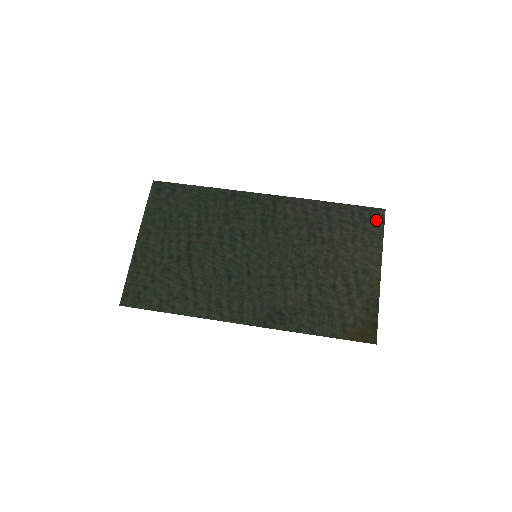
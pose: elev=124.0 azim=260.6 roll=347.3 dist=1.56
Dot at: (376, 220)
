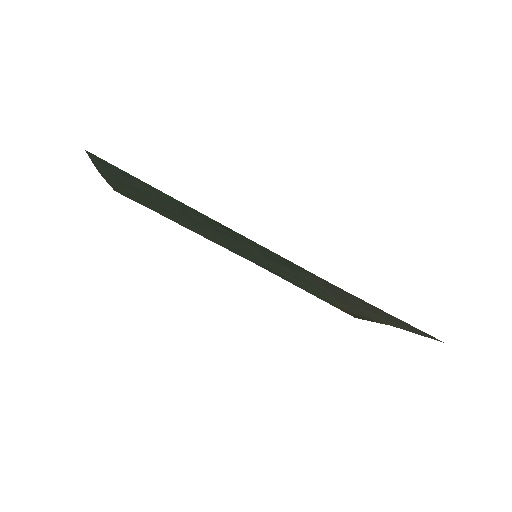
Dot at: (422, 334)
